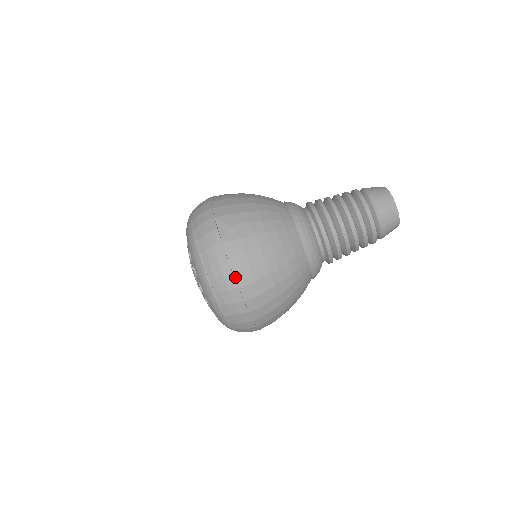
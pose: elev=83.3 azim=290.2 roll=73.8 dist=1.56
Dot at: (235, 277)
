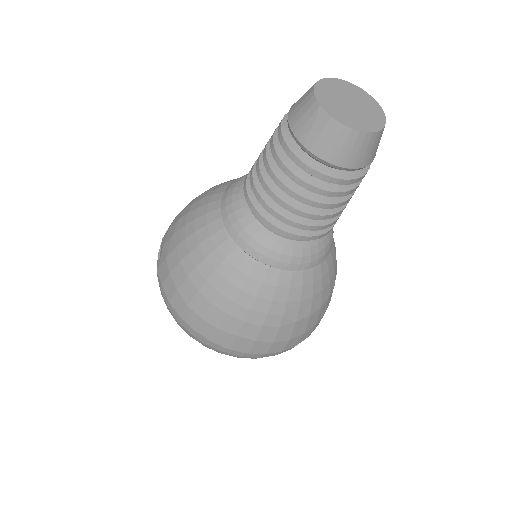
Dot at: (172, 305)
